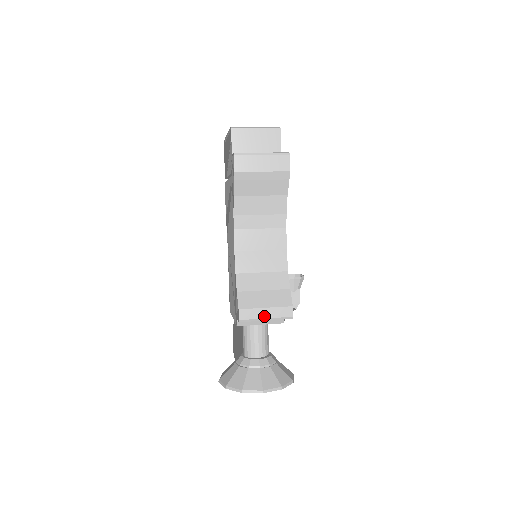
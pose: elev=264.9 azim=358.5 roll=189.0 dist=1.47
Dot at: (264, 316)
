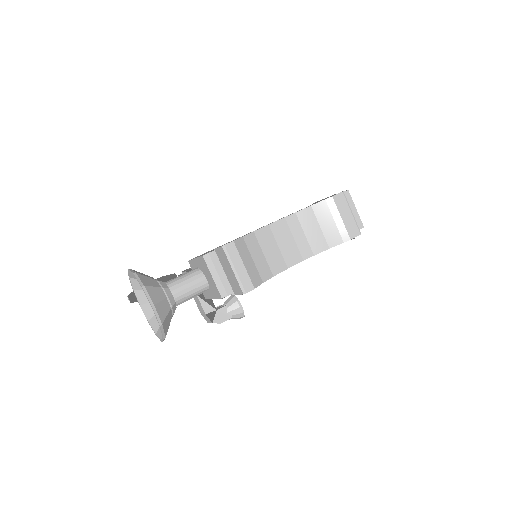
Dot at: (236, 266)
